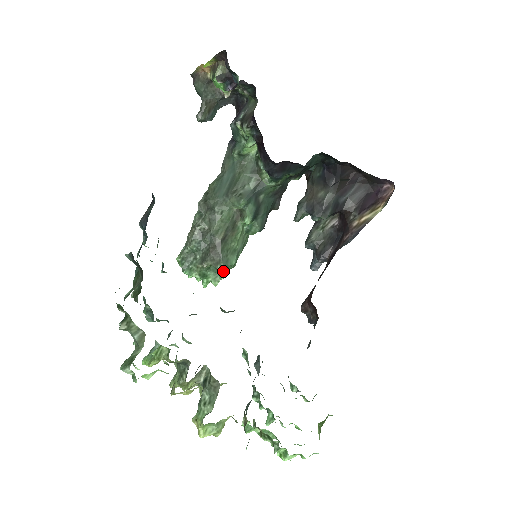
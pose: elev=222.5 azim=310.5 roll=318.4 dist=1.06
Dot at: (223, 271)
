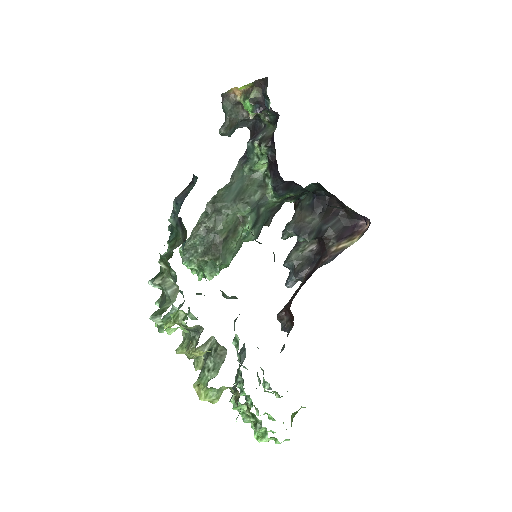
Dot at: (219, 268)
